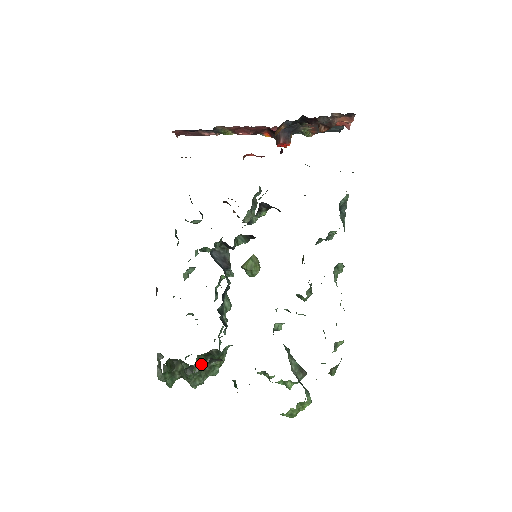
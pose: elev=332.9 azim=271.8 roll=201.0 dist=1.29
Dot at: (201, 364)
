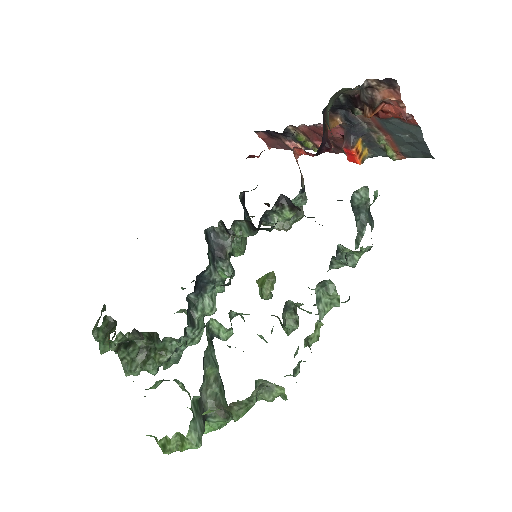
Dot at: (141, 347)
